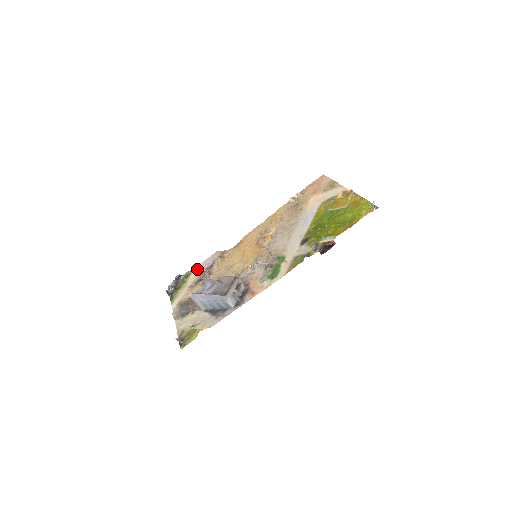
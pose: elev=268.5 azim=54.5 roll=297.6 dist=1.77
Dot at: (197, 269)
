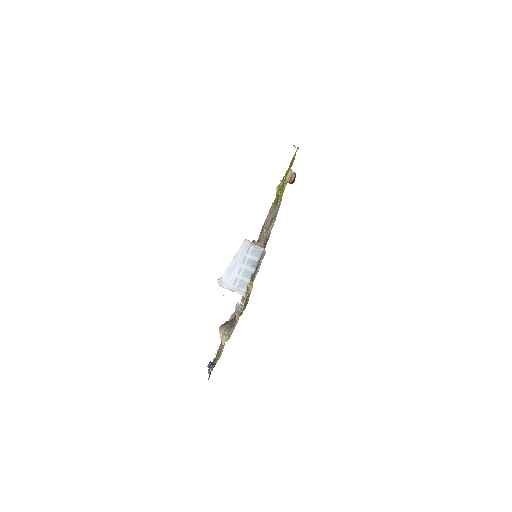
Dot at: occluded
